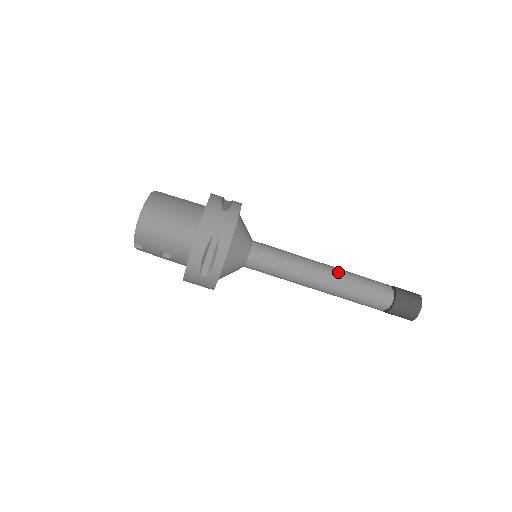
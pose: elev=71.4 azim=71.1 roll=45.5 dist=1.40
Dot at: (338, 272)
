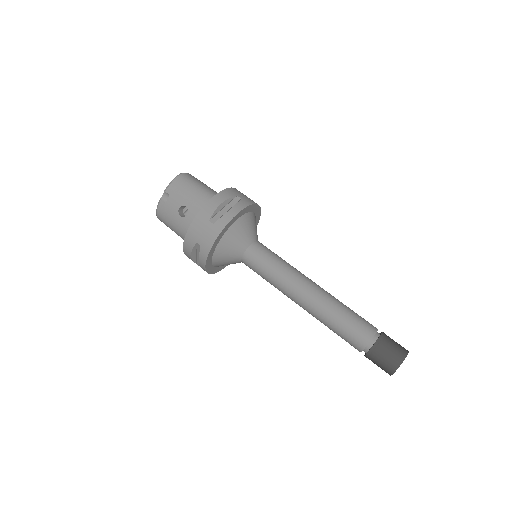
Dot at: occluded
